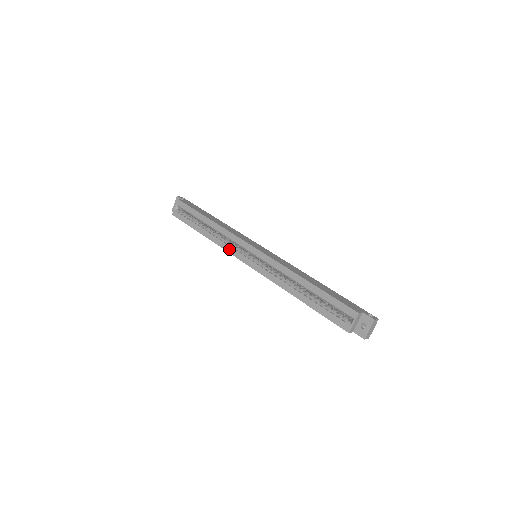
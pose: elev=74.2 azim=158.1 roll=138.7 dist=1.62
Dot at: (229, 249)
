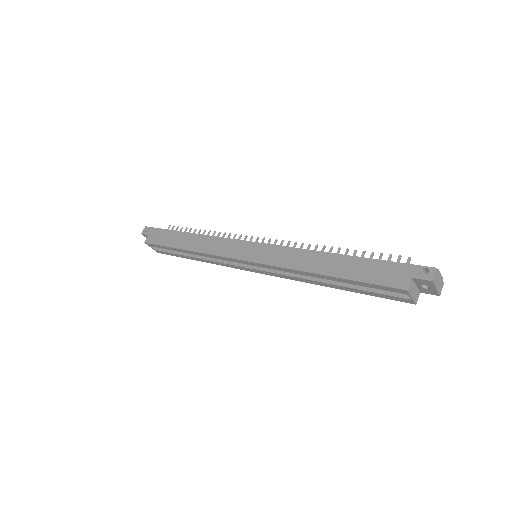
Dot at: (229, 266)
